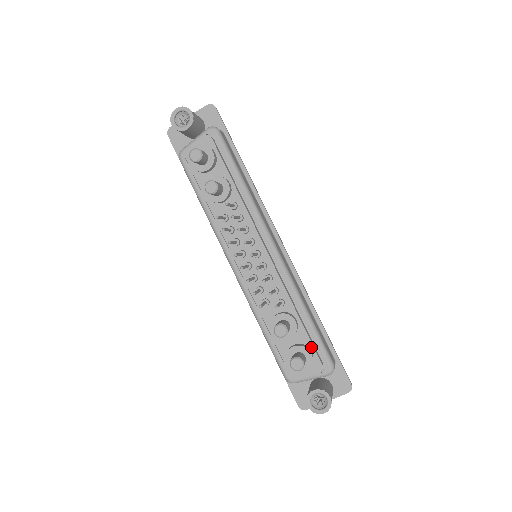
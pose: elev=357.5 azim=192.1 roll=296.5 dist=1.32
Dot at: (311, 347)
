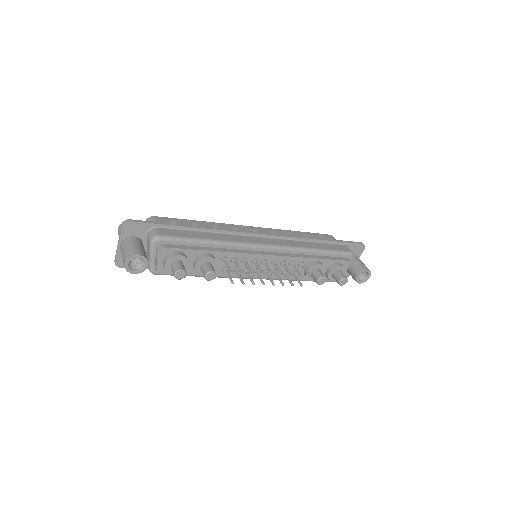
Dot at: (336, 261)
